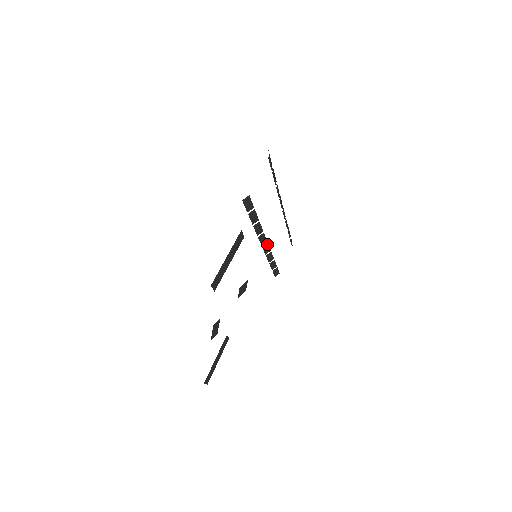
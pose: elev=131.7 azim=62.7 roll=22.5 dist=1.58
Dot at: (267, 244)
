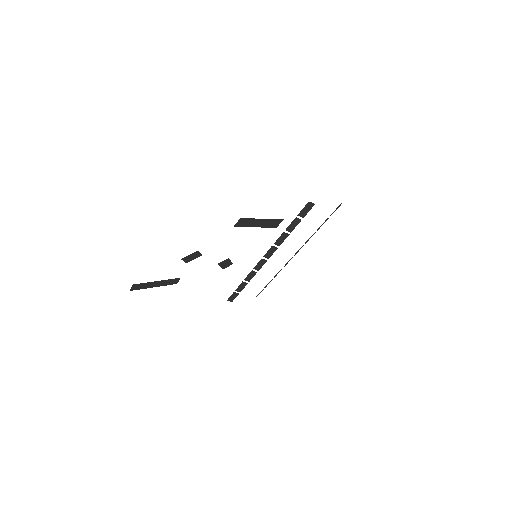
Dot at: (265, 261)
